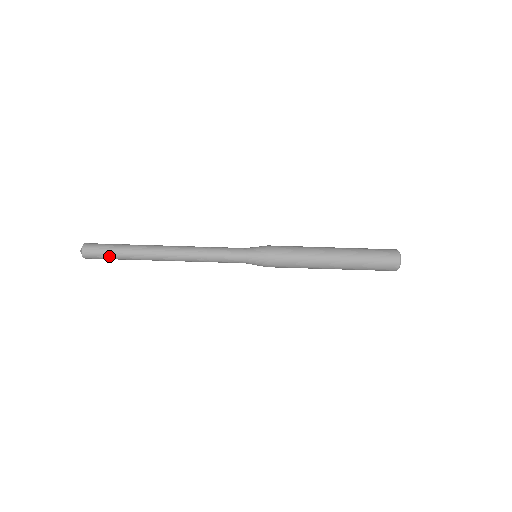
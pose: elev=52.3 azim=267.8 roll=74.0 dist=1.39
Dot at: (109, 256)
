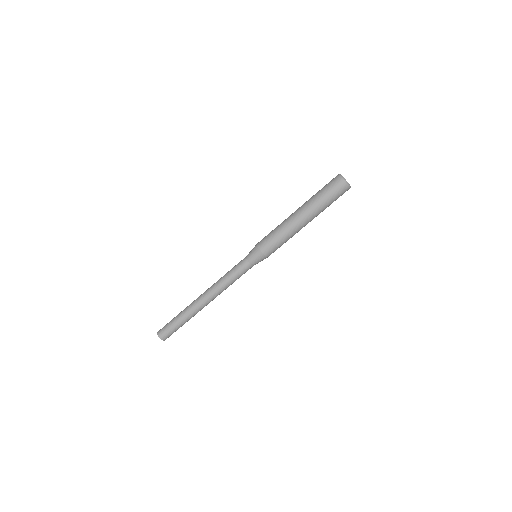
Dot at: (174, 326)
